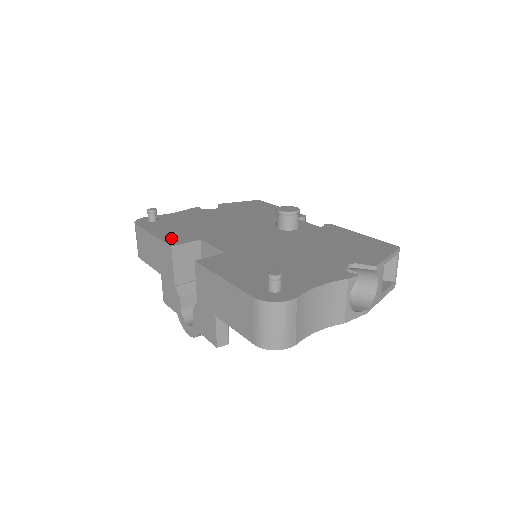
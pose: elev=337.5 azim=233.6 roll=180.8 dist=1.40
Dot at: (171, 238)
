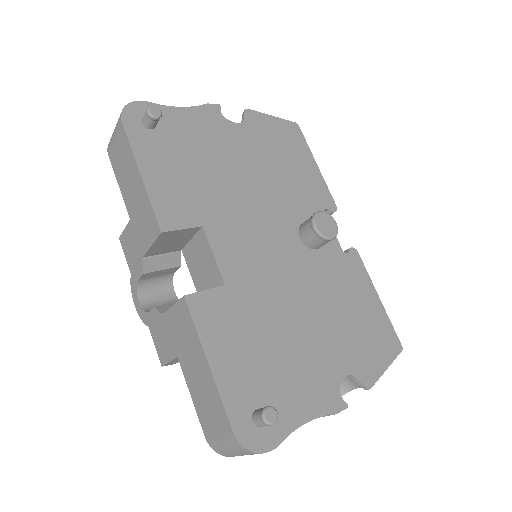
Dot at: (165, 203)
